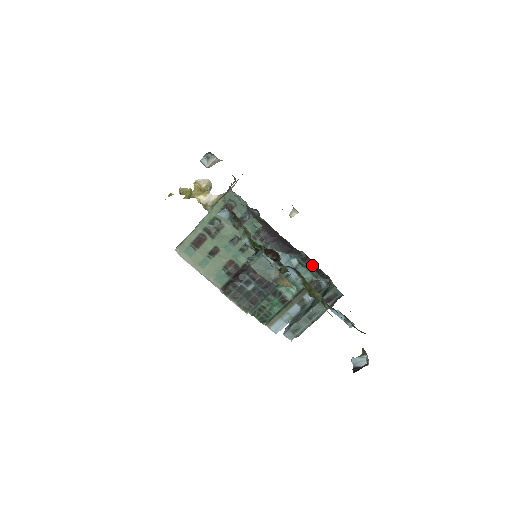
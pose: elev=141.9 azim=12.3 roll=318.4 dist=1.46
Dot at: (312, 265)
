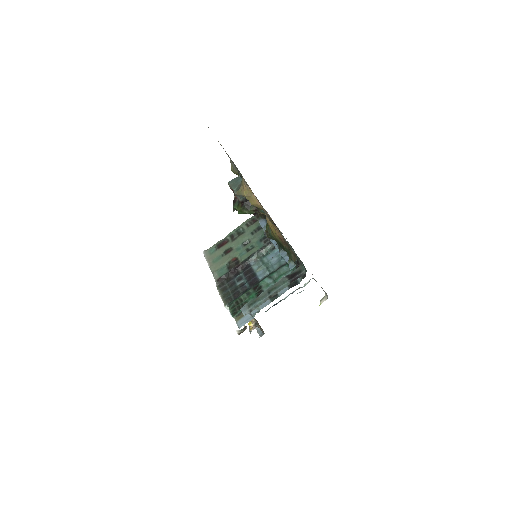
Dot at: (296, 263)
